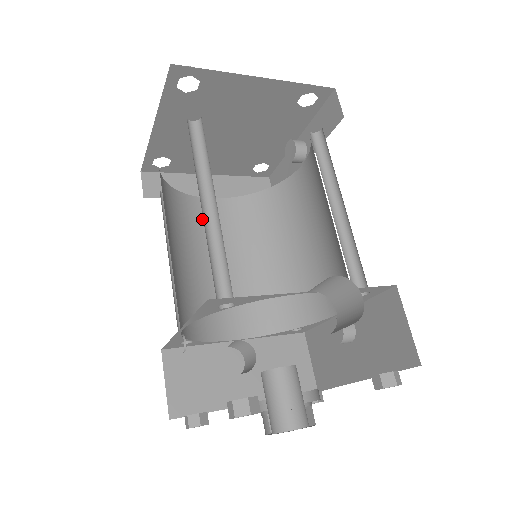
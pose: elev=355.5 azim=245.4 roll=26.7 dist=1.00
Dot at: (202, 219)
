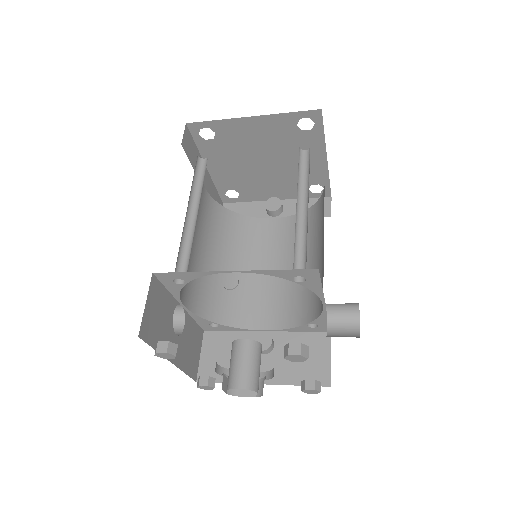
Dot at: occluded
